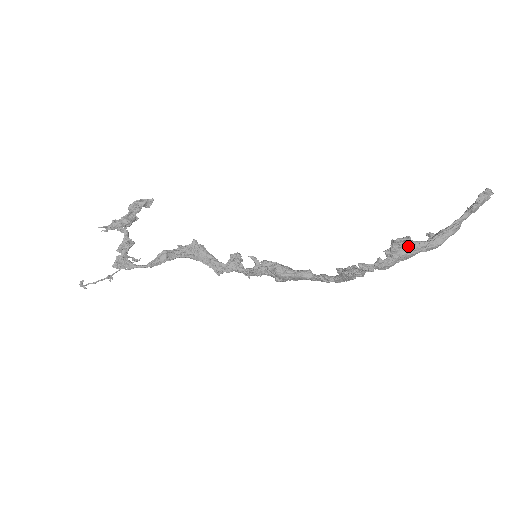
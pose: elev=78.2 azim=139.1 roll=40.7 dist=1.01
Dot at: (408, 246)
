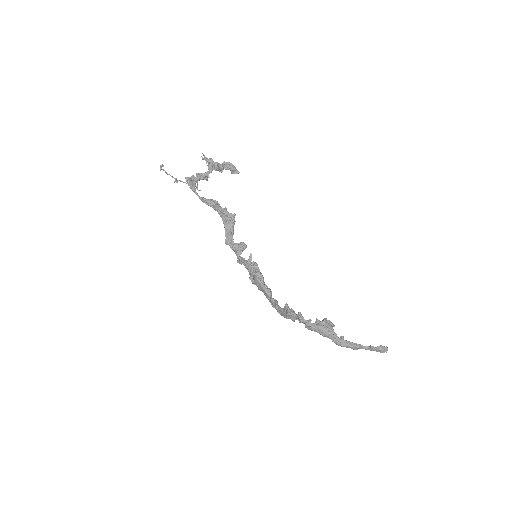
Dot at: (329, 329)
